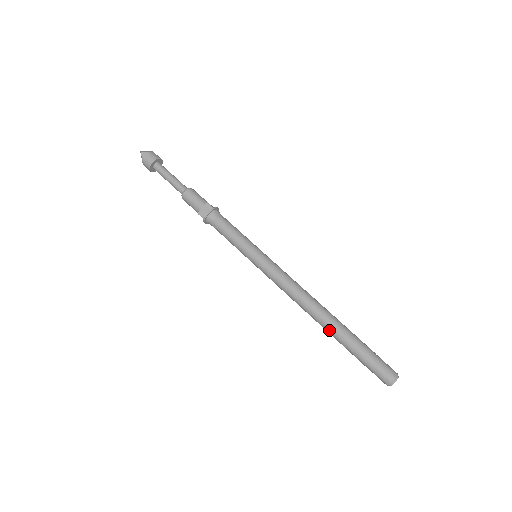
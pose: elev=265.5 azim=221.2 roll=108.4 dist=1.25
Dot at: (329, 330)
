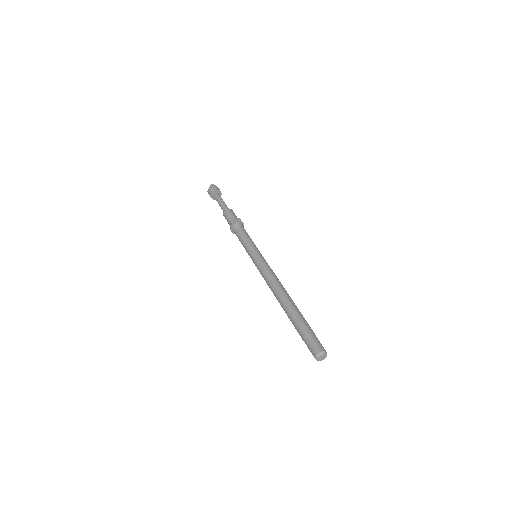
Dot at: (288, 308)
